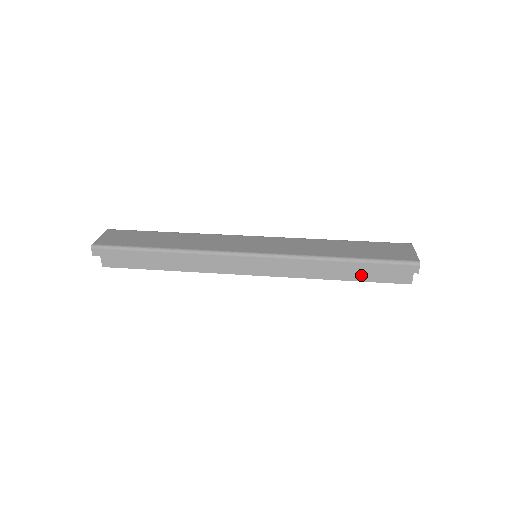
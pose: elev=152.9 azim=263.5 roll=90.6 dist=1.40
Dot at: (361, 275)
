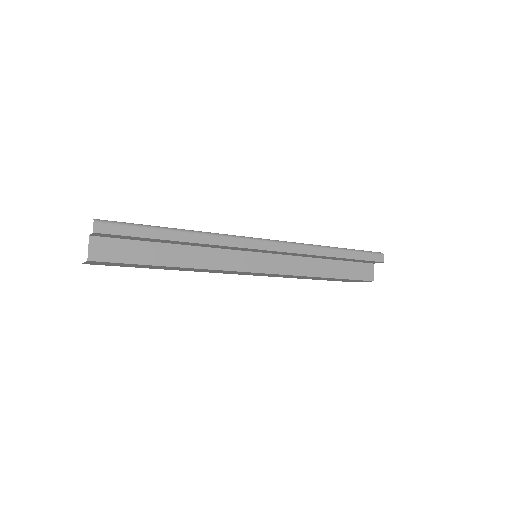
Dot at: (341, 272)
